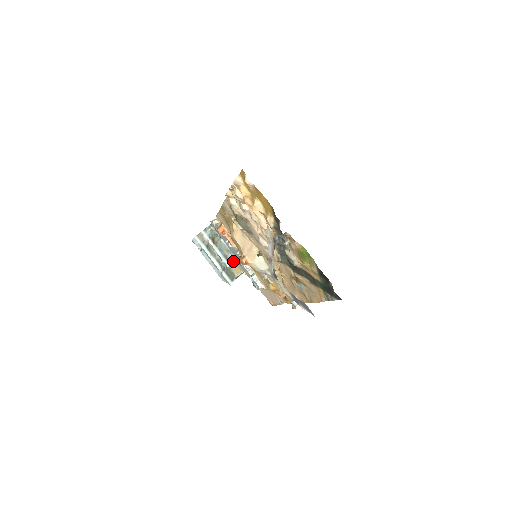
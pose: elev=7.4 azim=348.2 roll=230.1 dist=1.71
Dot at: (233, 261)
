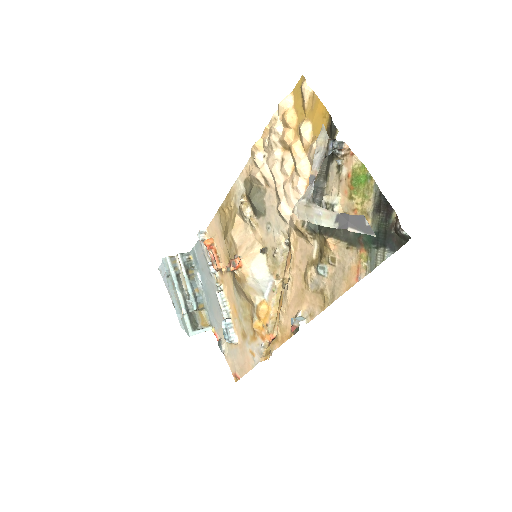
Dot at: (202, 307)
